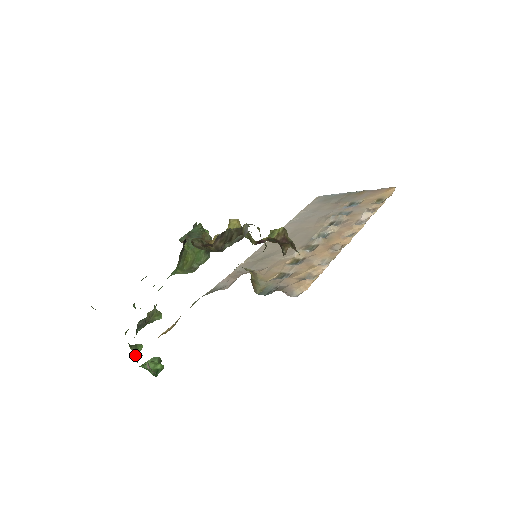
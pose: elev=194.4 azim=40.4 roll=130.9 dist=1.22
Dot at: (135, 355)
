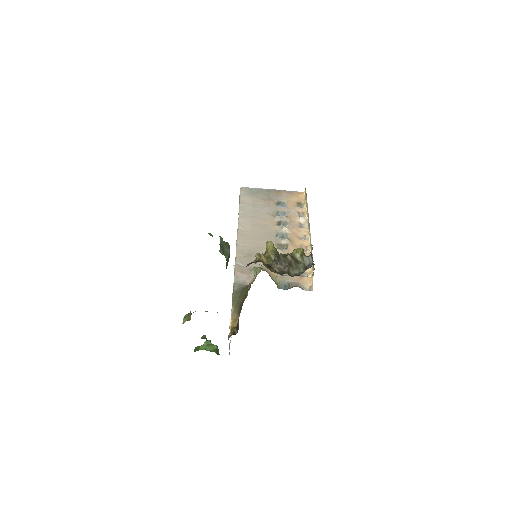
Dot at: occluded
